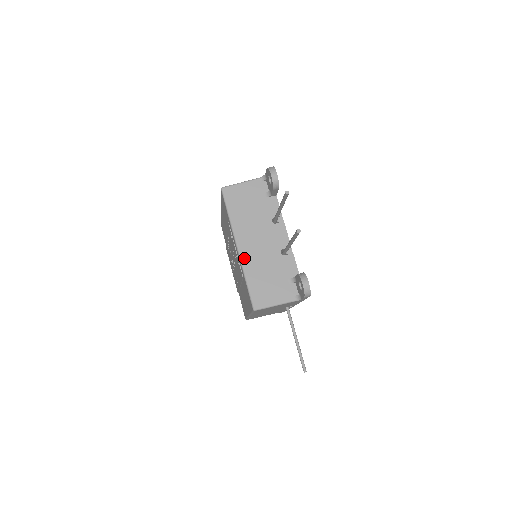
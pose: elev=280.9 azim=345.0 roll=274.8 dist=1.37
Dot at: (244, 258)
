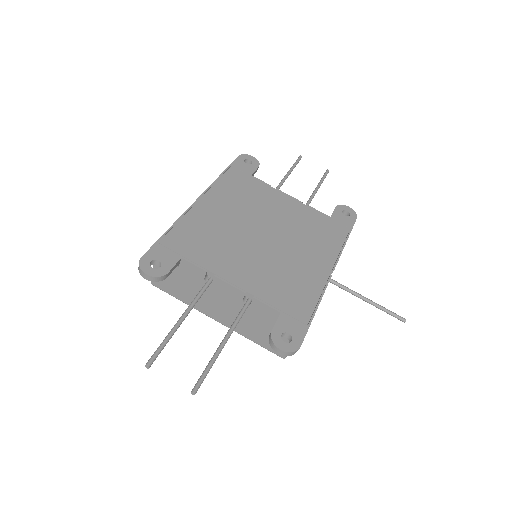
Dot at: (230, 326)
